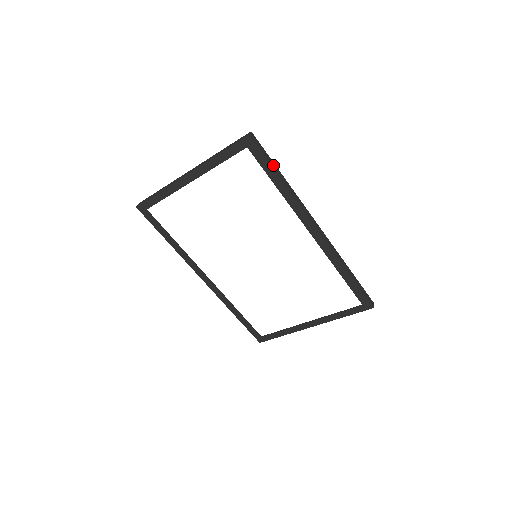
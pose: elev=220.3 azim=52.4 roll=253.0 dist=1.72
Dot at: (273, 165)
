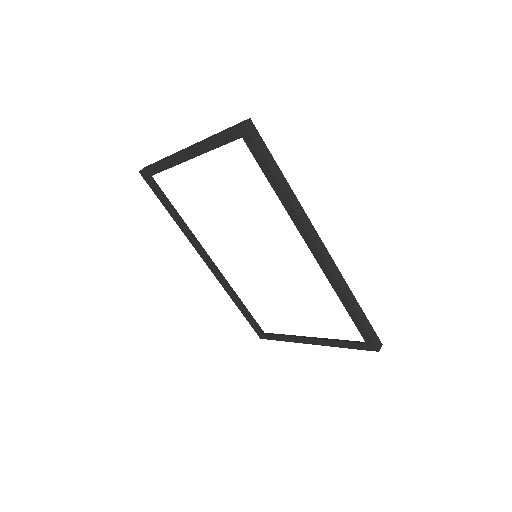
Dot at: (273, 164)
